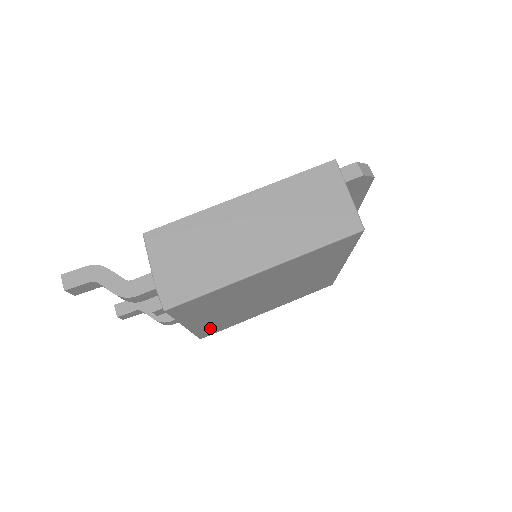
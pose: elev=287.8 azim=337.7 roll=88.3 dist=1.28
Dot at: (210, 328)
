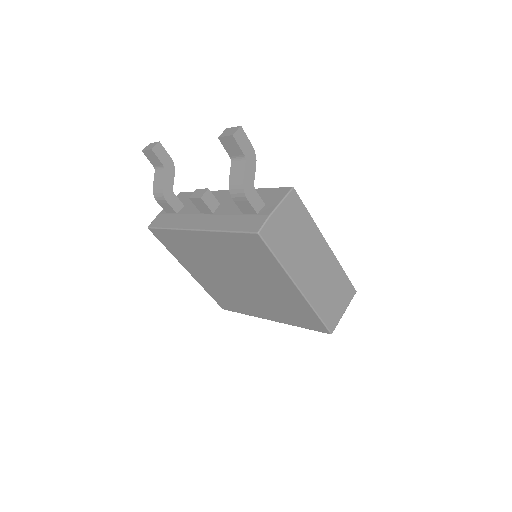
Dot at: (177, 239)
